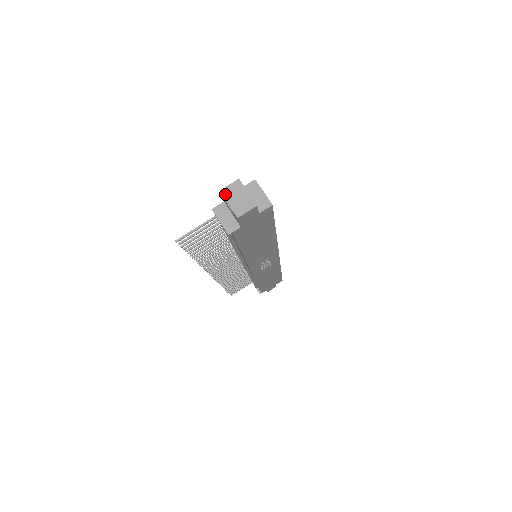
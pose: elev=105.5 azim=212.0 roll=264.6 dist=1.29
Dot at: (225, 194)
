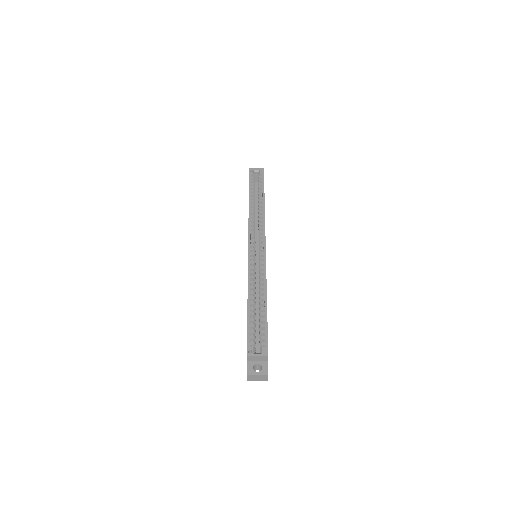
Dot at: occluded
